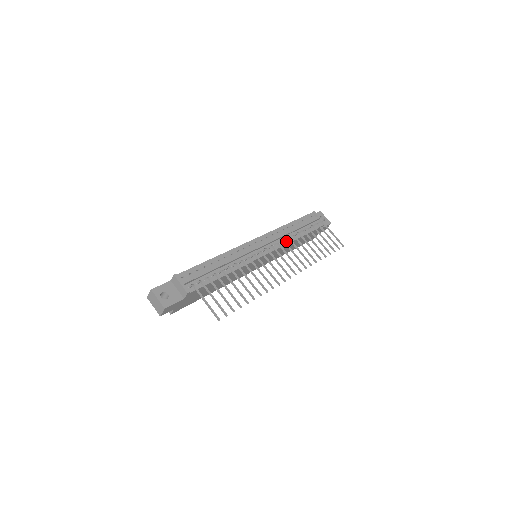
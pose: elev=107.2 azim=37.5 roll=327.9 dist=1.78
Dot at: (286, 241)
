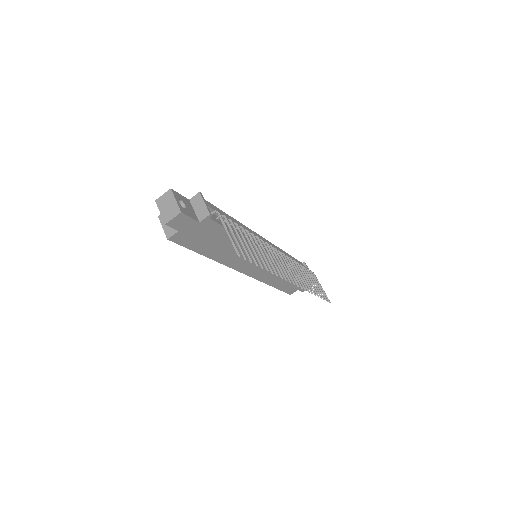
Dot at: (286, 261)
